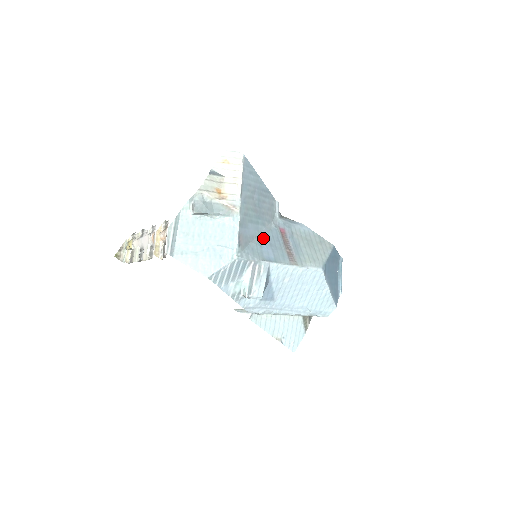
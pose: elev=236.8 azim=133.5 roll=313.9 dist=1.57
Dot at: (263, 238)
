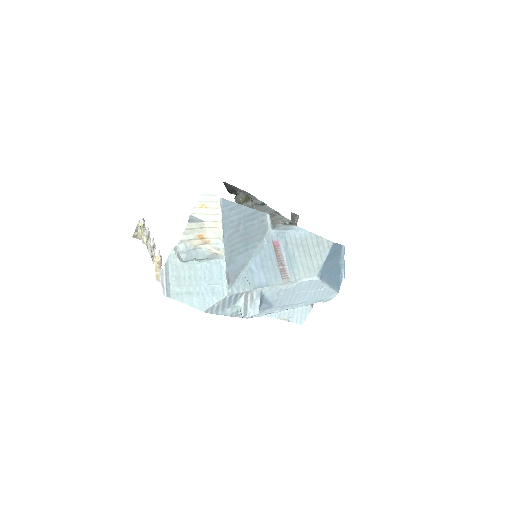
Dot at: (254, 261)
